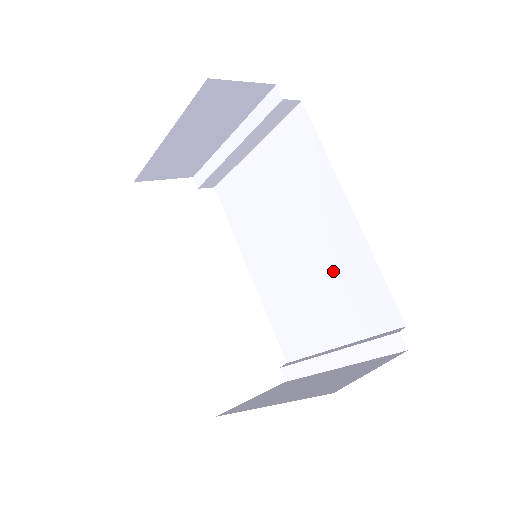
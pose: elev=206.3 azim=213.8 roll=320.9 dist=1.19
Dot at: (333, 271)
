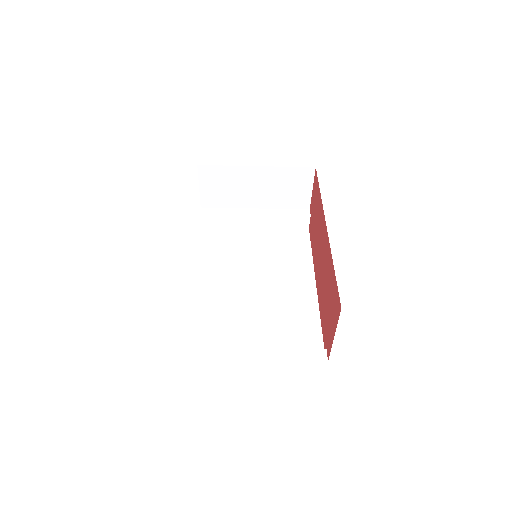
Dot at: (281, 307)
